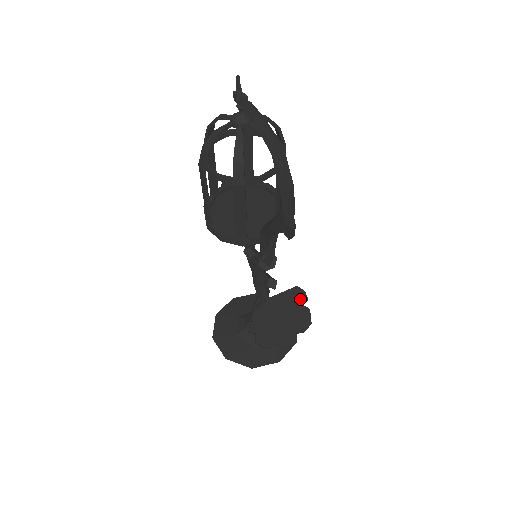
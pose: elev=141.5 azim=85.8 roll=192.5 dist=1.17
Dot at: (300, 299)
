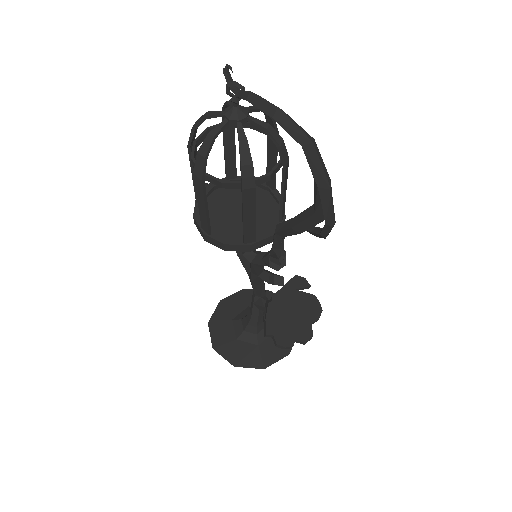
Dot at: (303, 288)
